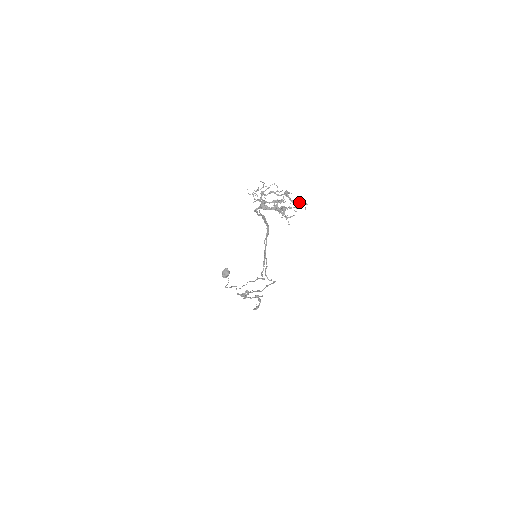
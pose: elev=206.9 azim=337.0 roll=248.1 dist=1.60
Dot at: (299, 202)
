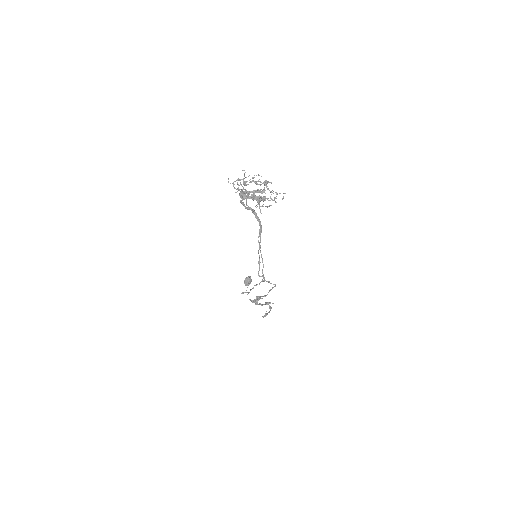
Dot at: occluded
